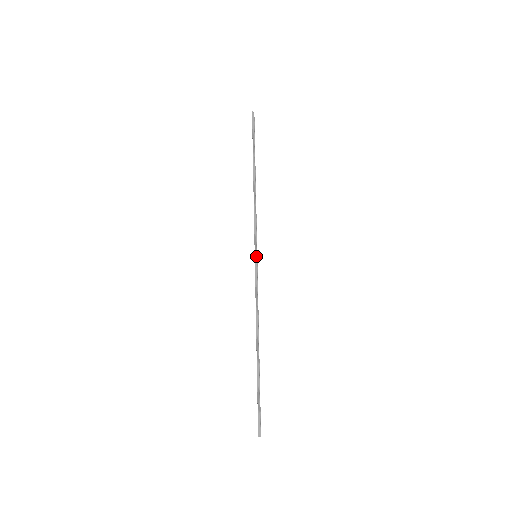
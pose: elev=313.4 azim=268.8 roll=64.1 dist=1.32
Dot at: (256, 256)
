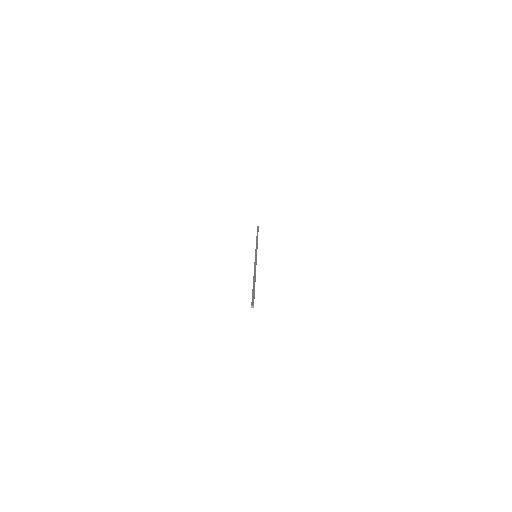
Dot at: (256, 255)
